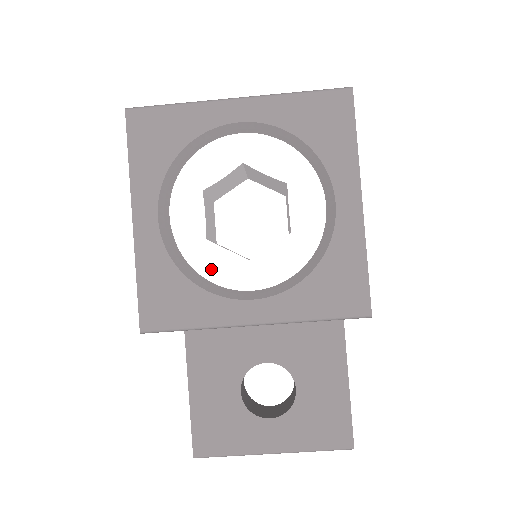
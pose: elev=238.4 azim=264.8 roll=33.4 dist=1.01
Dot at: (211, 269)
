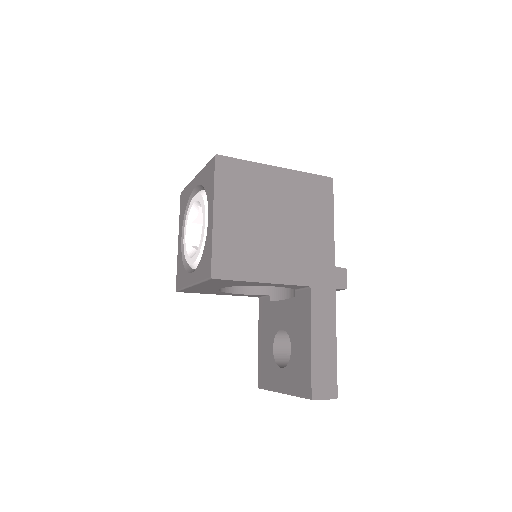
Dot at: (187, 259)
